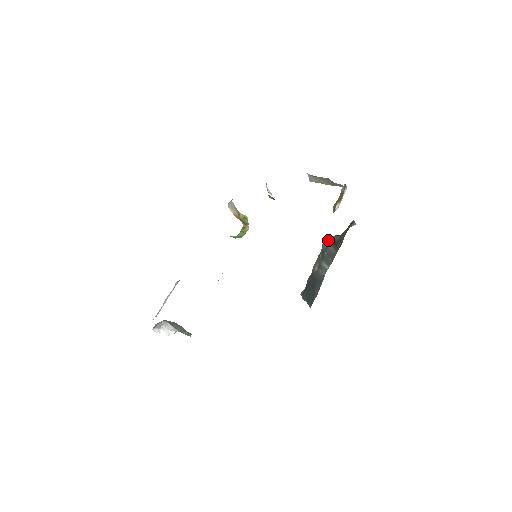
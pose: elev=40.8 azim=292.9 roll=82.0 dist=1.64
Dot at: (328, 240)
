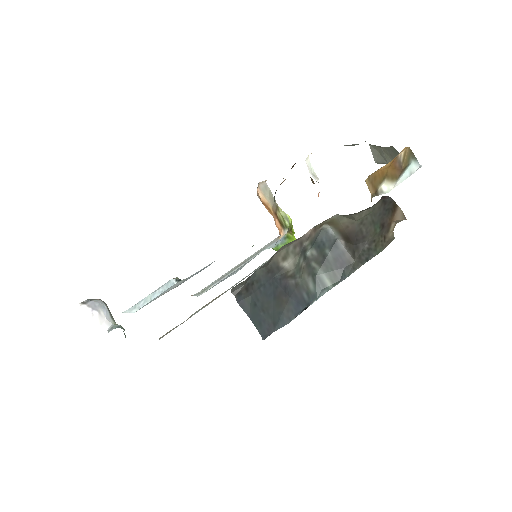
Dot at: (335, 227)
